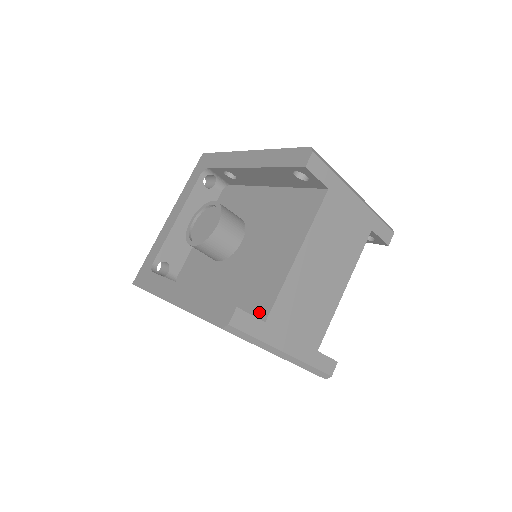
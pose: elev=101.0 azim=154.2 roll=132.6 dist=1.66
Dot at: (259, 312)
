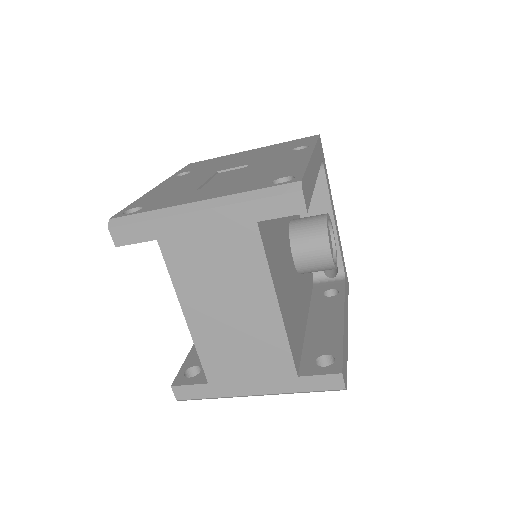
Dot at: occluded
